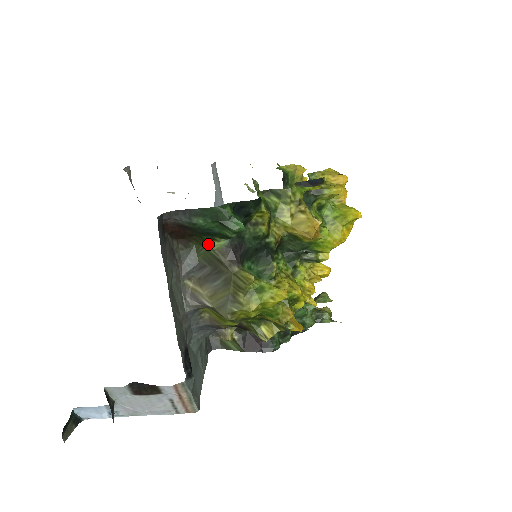
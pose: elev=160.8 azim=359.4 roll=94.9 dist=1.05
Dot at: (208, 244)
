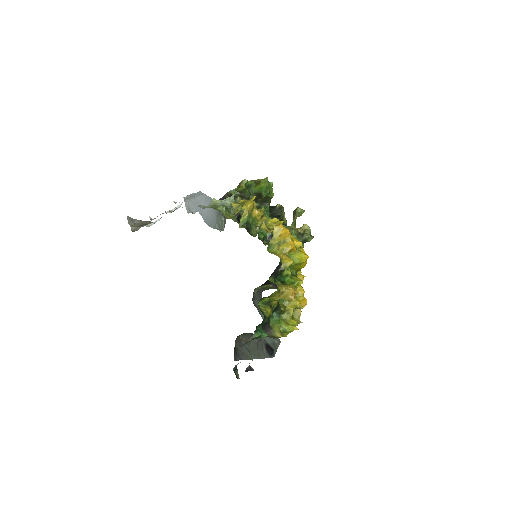
Dot at: occluded
